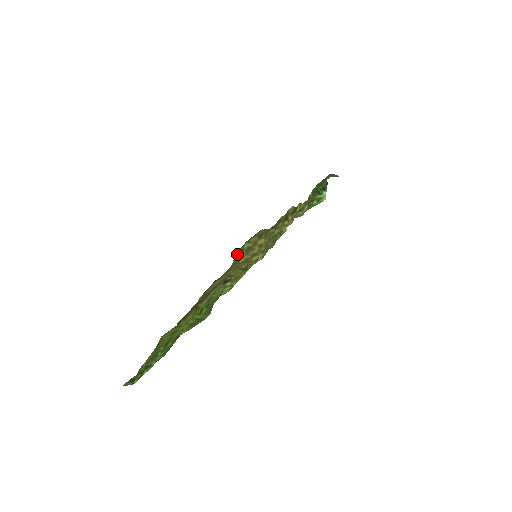
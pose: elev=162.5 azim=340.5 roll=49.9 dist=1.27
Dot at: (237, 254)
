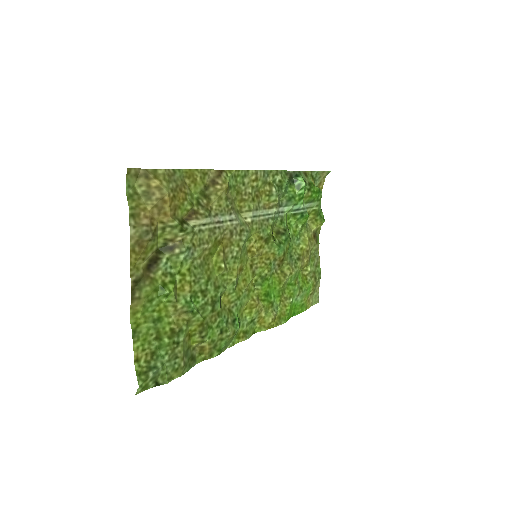
Dot at: (130, 197)
